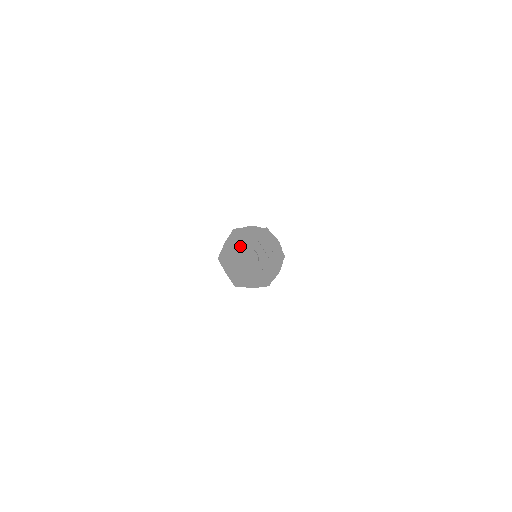
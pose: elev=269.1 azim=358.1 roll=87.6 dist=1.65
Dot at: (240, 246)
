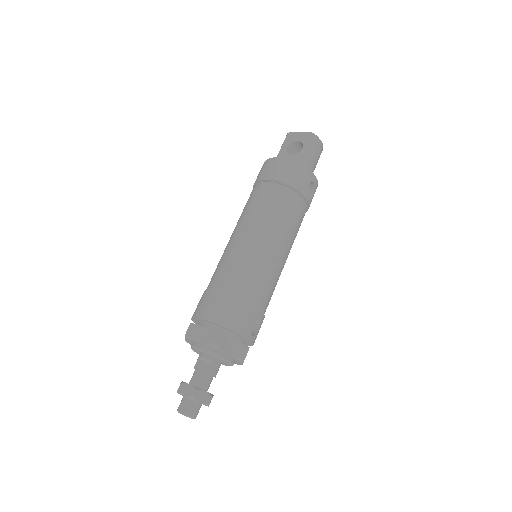
Dot at: occluded
